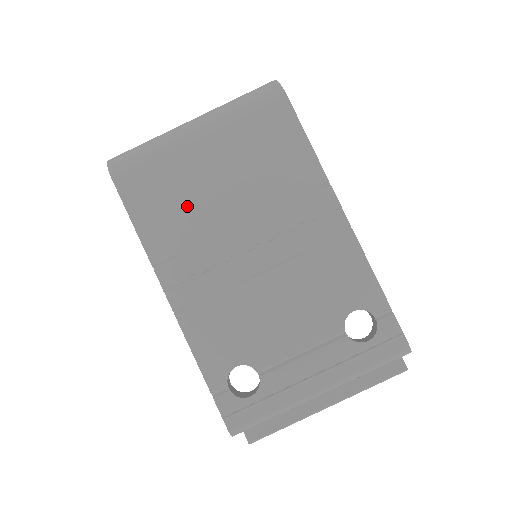
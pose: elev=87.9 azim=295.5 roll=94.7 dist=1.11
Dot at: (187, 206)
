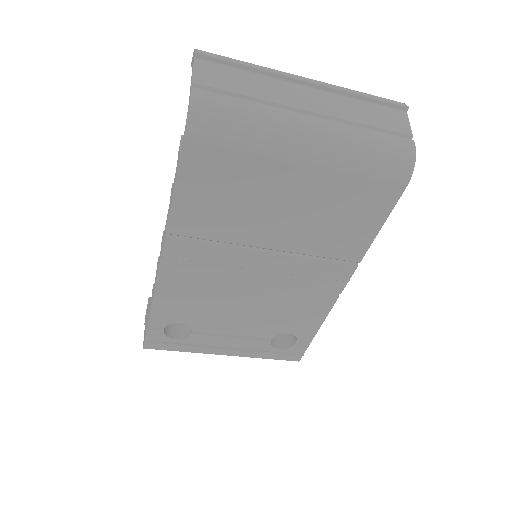
Dot at: (238, 210)
